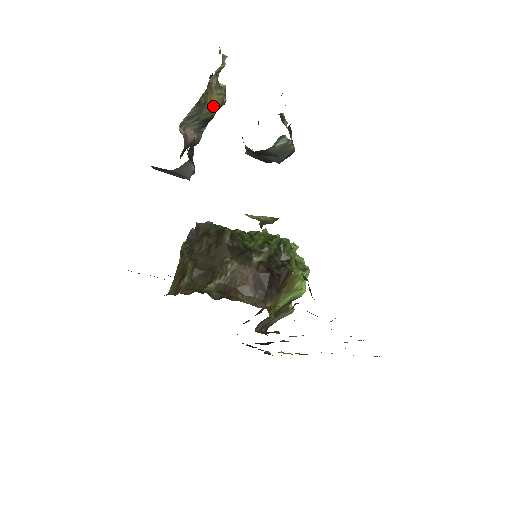
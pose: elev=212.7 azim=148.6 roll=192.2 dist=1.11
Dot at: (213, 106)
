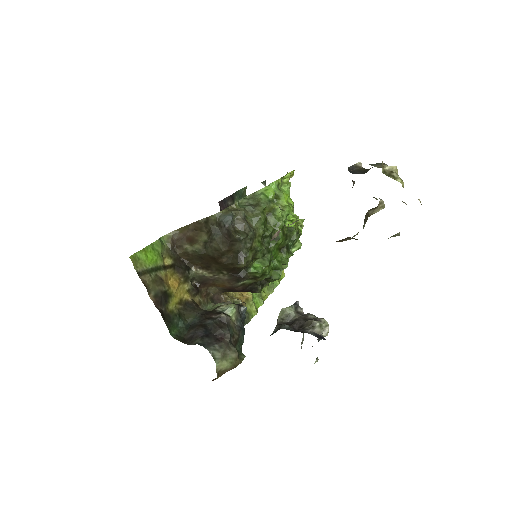
Dot at: occluded
